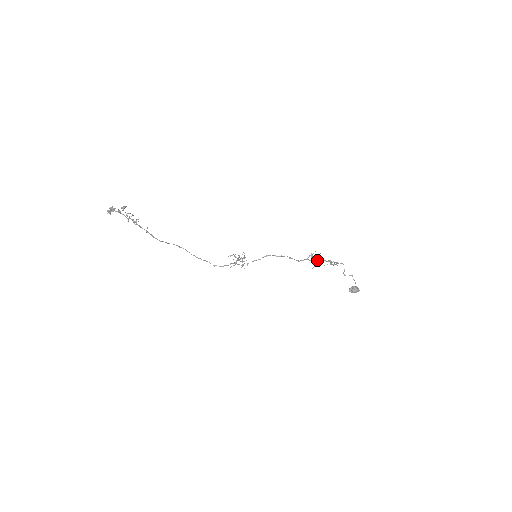
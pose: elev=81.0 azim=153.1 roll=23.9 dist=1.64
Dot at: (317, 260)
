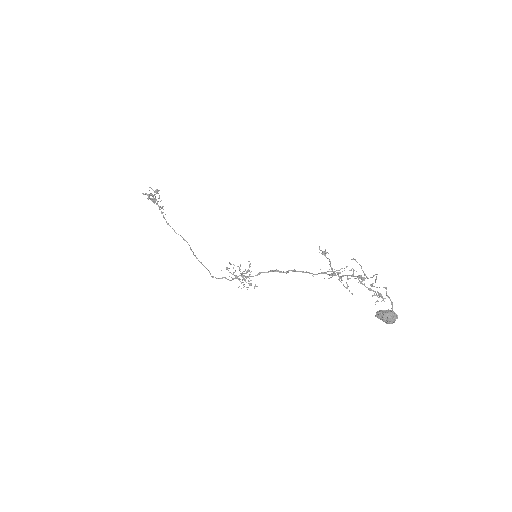
Dot at: (347, 286)
